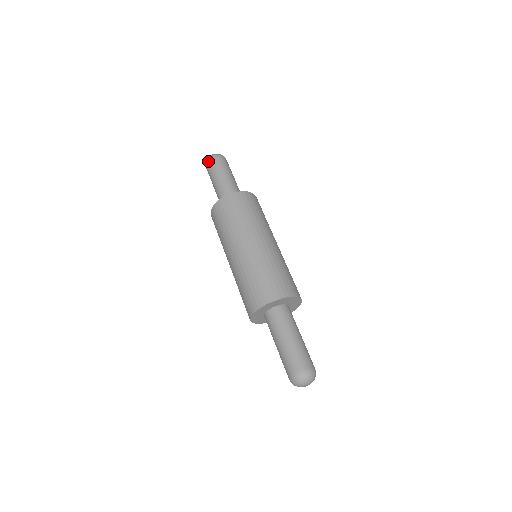
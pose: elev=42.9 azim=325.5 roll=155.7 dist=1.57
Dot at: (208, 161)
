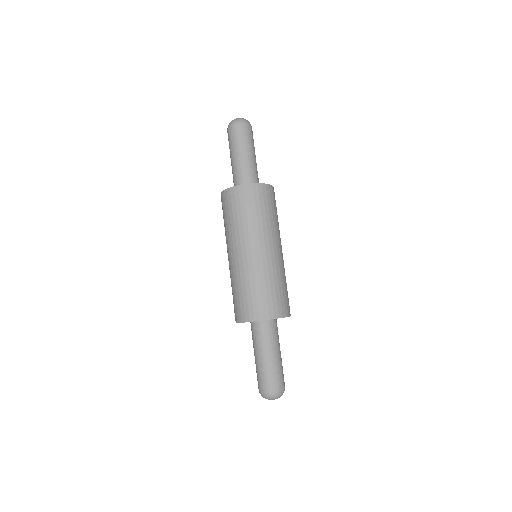
Dot at: (227, 129)
